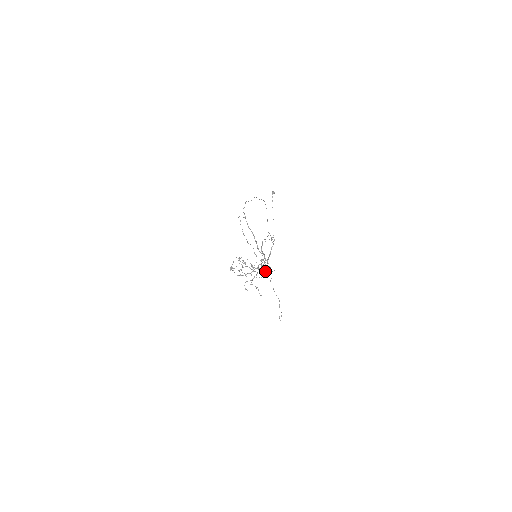
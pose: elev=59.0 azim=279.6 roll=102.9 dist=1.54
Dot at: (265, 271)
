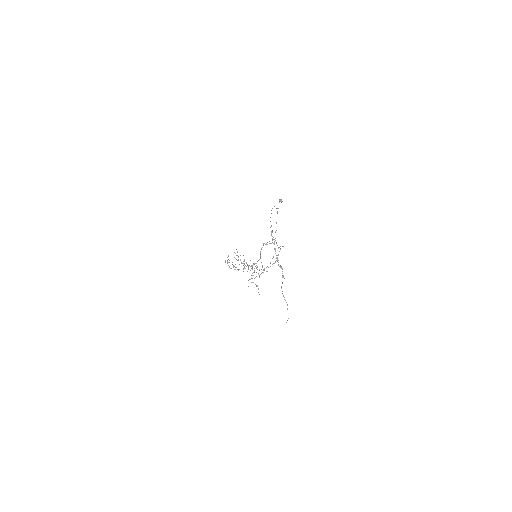
Dot at: occluded
